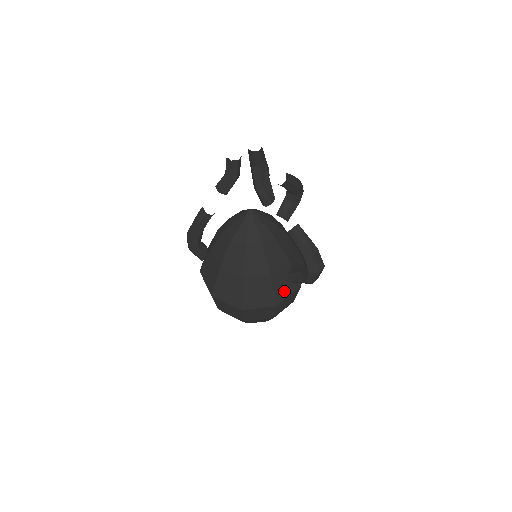
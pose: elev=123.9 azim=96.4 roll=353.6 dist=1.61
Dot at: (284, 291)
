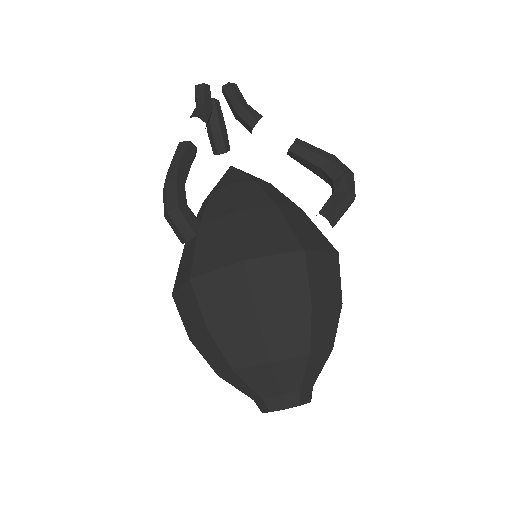
Dot at: occluded
